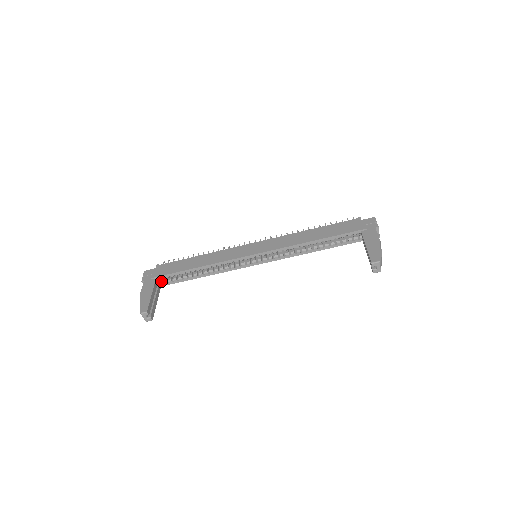
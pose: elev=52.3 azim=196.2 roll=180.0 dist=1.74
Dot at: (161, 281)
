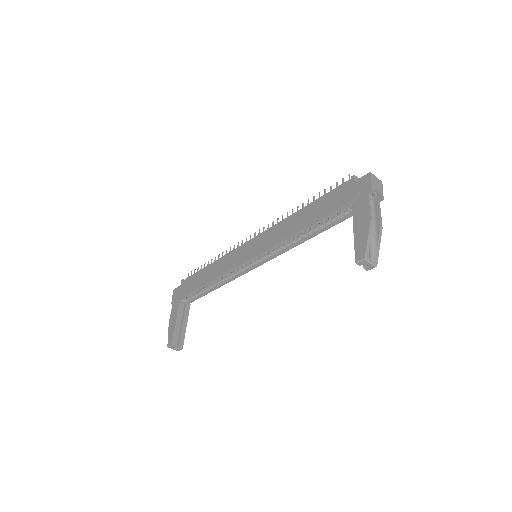
Dot at: (188, 298)
